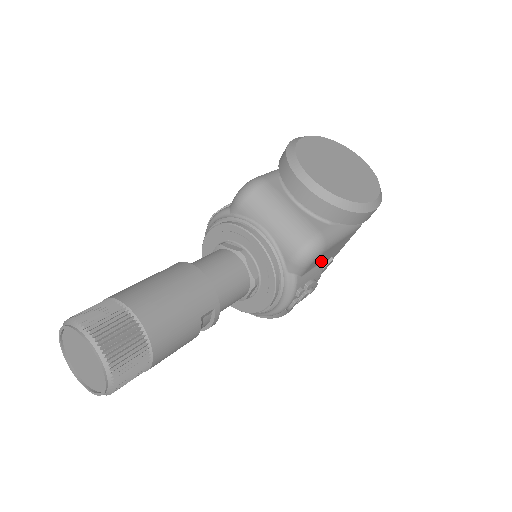
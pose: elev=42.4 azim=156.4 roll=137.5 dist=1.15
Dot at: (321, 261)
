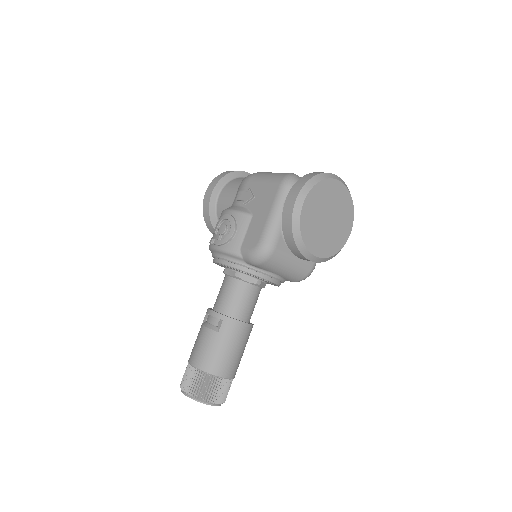
Dot at: occluded
